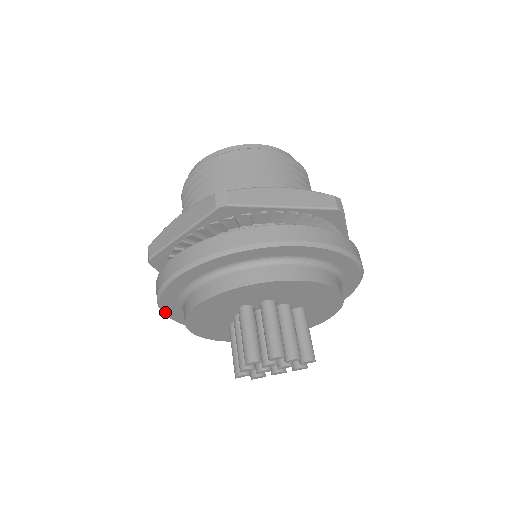
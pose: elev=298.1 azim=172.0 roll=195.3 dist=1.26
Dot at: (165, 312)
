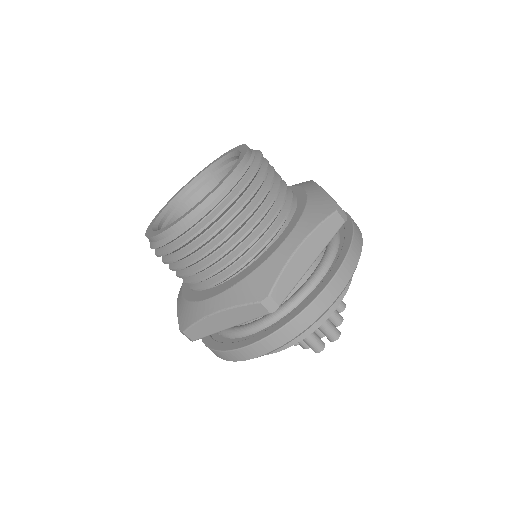
Dot at: occluded
